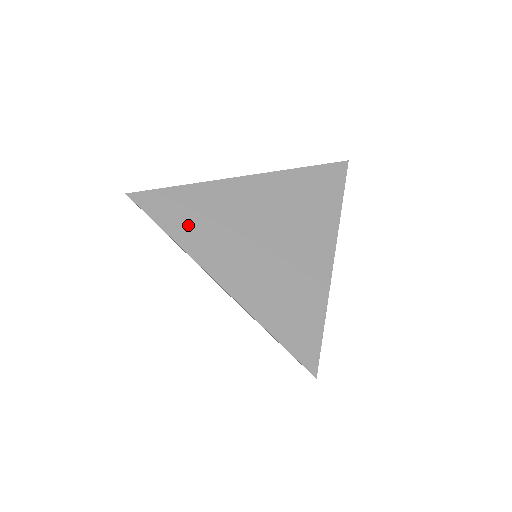
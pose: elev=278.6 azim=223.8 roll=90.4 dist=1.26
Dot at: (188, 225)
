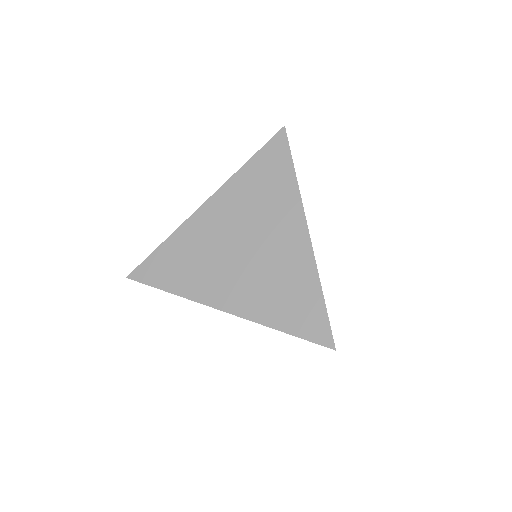
Dot at: (180, 276)
